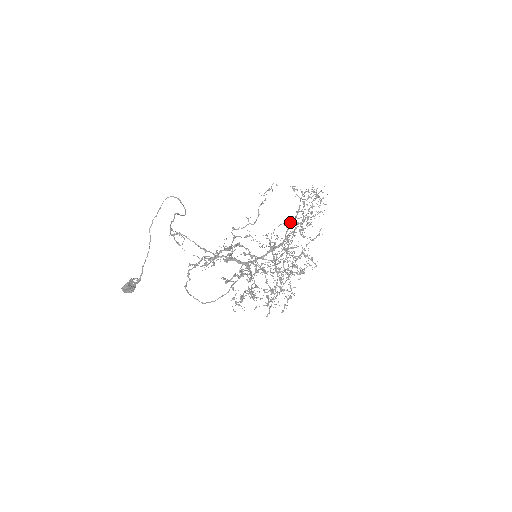
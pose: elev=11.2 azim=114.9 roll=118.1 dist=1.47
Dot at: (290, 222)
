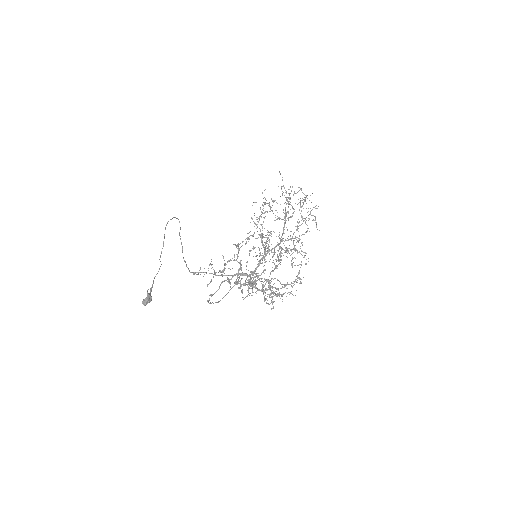
Dot at: occluded
